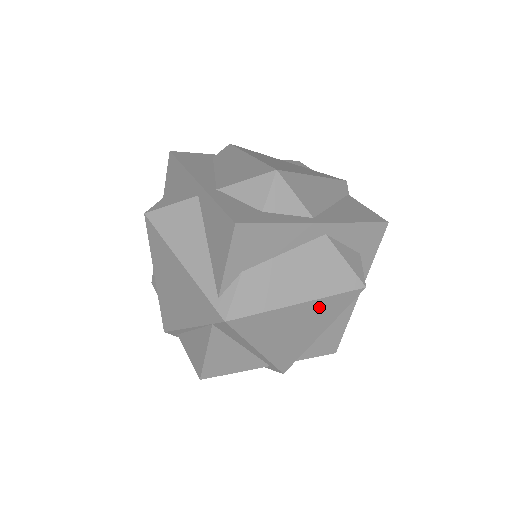
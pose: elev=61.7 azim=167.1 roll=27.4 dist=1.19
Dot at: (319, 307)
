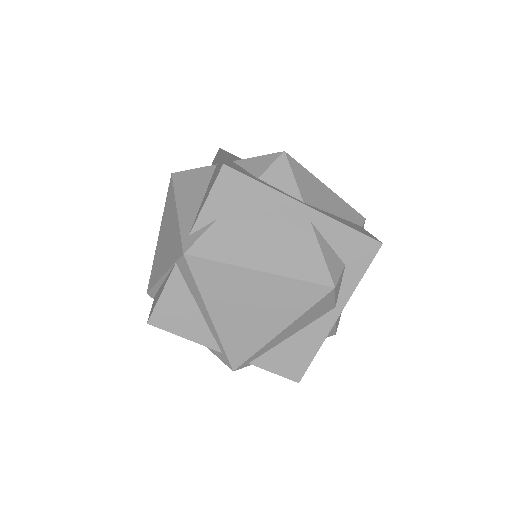
Dot at: (281, 289)
